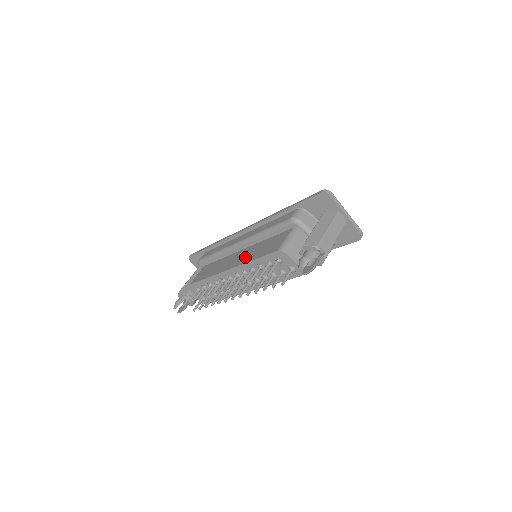
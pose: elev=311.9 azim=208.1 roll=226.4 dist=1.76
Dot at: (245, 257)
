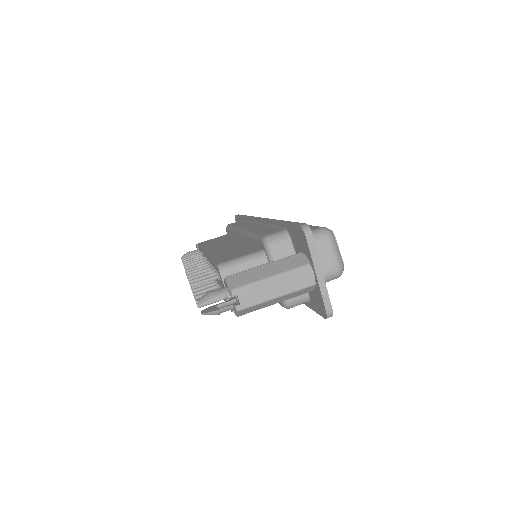
Dot at: (222, 249)
